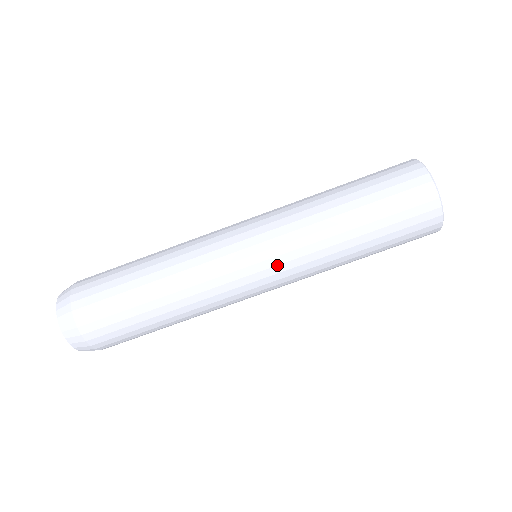
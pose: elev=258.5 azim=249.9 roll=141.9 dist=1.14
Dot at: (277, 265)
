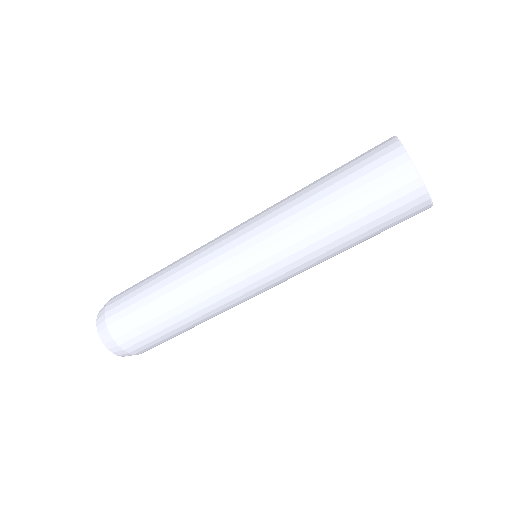
Dot at: (281, 279)
